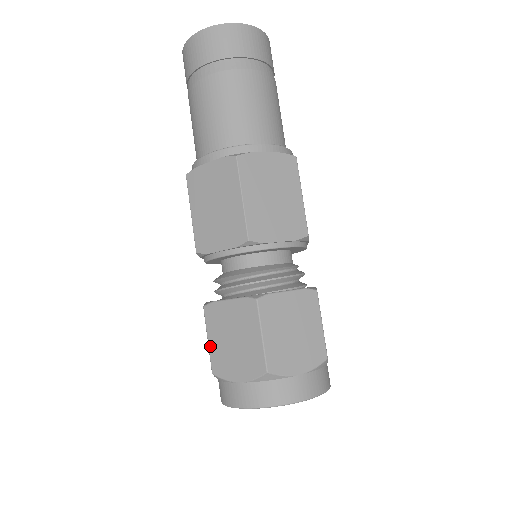
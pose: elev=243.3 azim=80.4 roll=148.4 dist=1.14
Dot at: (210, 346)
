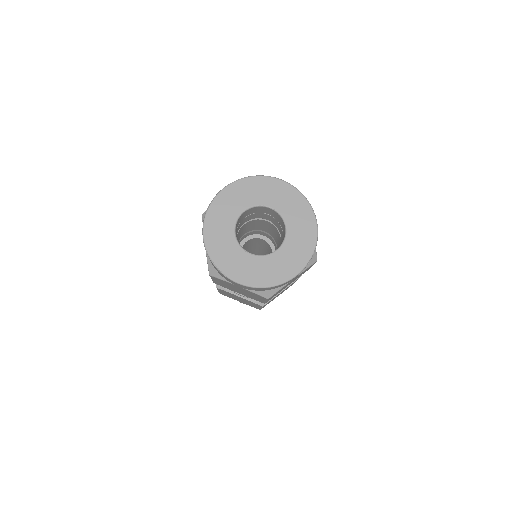
Dot at: occluded
